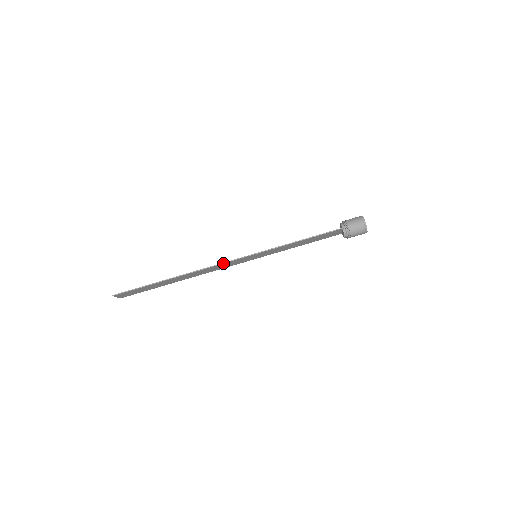
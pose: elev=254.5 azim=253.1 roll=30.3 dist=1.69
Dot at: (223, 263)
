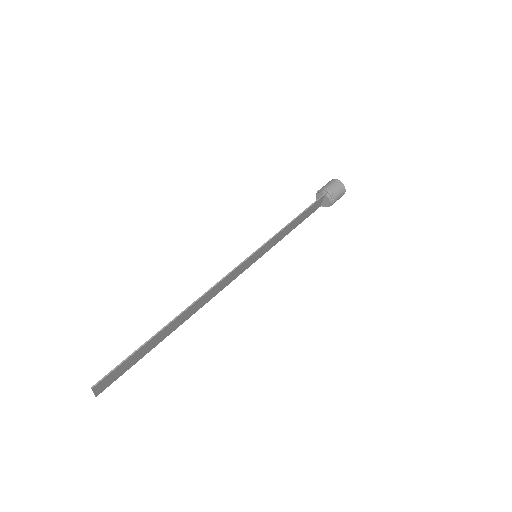
Dot at: (228, 274)
